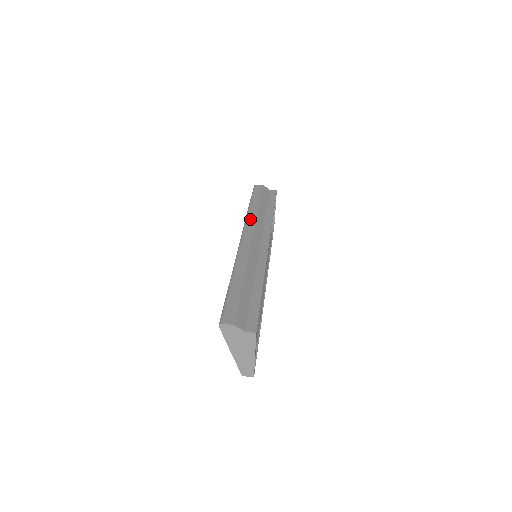
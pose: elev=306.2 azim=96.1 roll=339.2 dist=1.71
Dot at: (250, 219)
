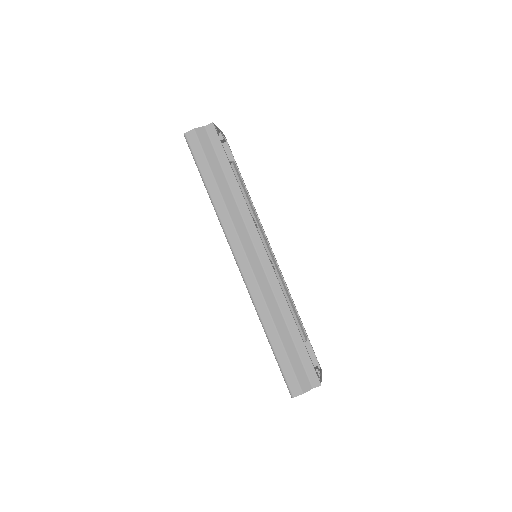
Dot at: (226, 224)
